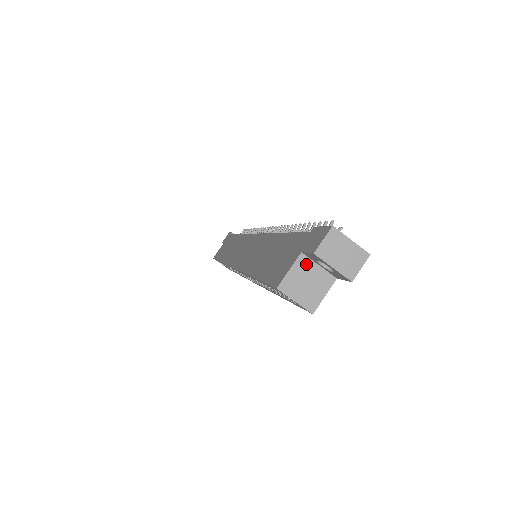
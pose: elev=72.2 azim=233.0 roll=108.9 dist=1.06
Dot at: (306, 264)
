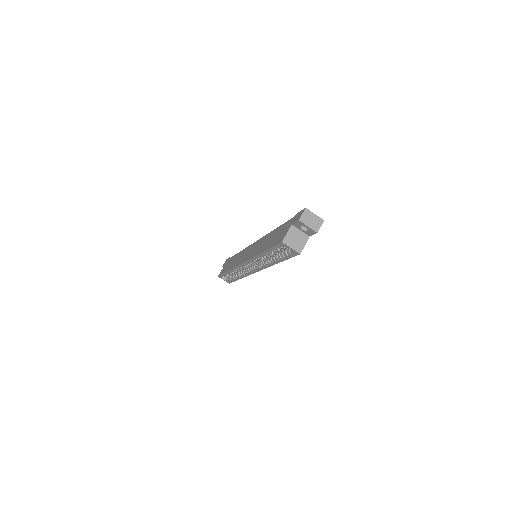
Dot at: (294, 230)
